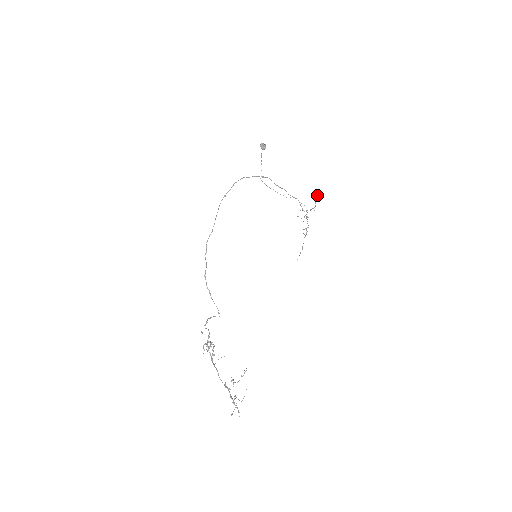
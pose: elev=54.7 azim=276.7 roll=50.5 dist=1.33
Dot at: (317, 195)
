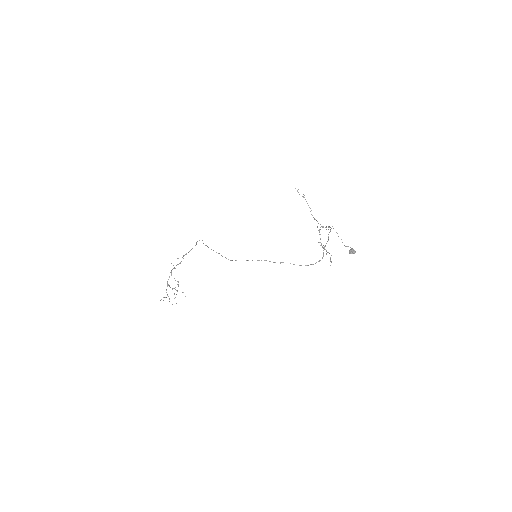
Dot at: occluded
